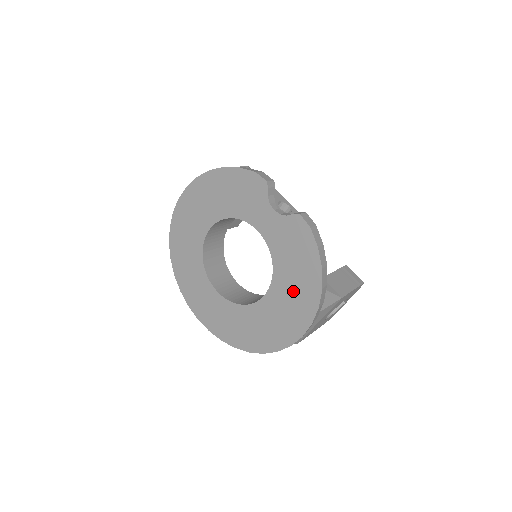
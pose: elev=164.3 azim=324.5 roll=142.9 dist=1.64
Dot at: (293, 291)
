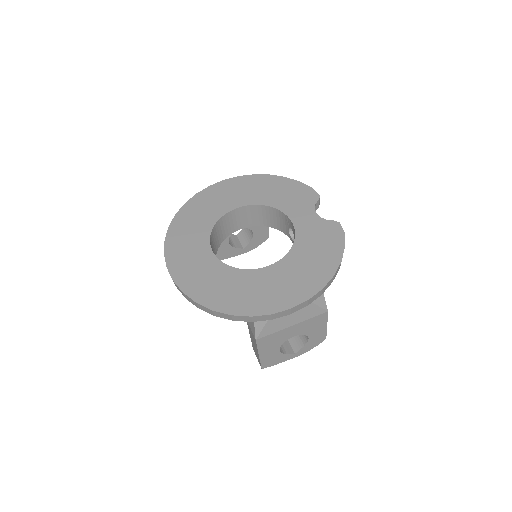
Dot at: (302, 270)
